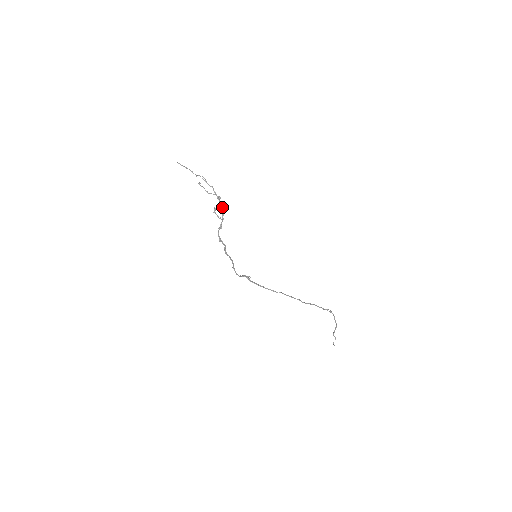
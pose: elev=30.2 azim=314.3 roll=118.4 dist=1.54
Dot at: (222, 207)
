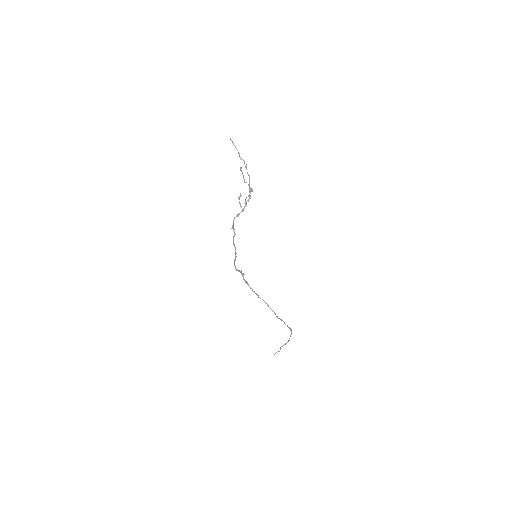
Dot at: (249, 198)
